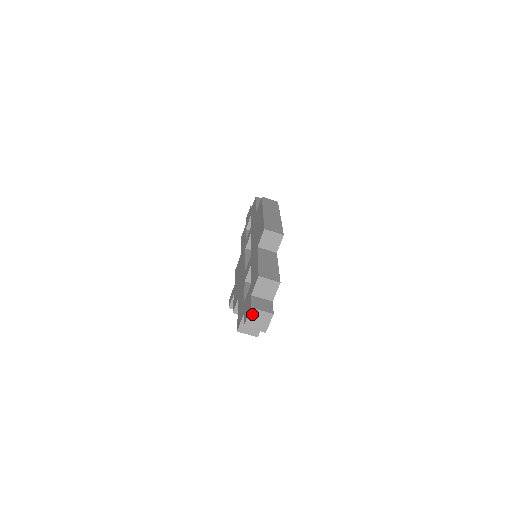
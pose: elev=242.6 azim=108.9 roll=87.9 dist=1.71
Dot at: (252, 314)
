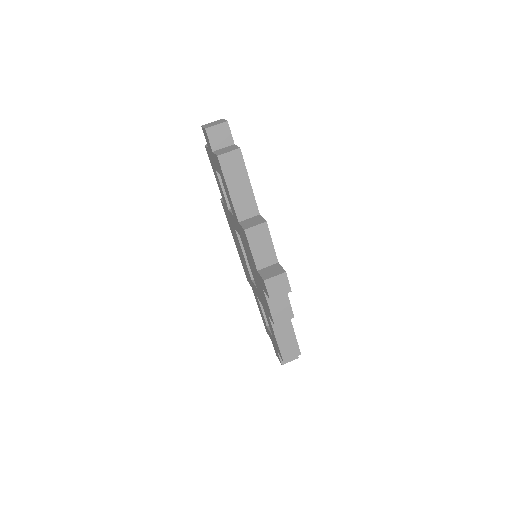
Dot at: (205, 126)
